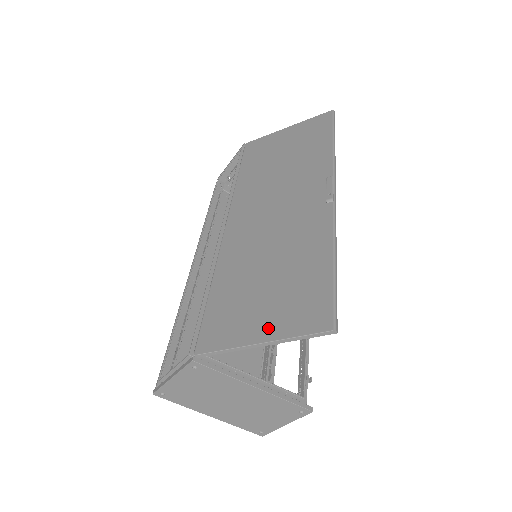
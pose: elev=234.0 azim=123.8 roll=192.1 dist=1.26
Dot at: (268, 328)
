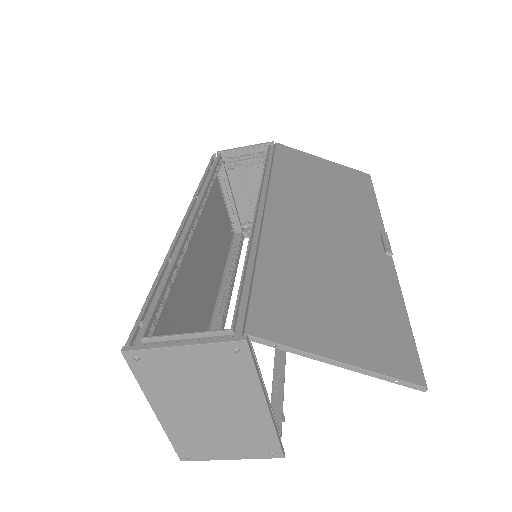
Dot at: (347, 349)
